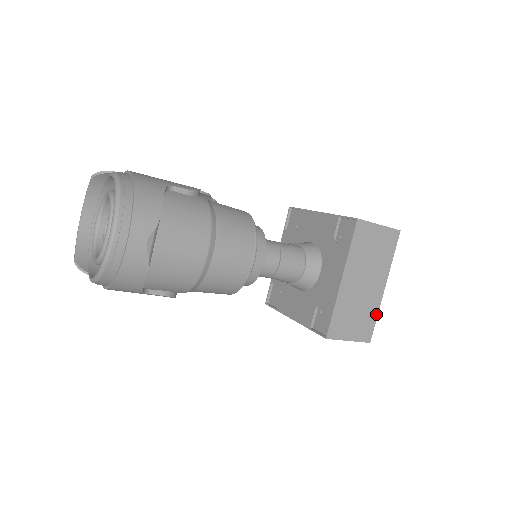
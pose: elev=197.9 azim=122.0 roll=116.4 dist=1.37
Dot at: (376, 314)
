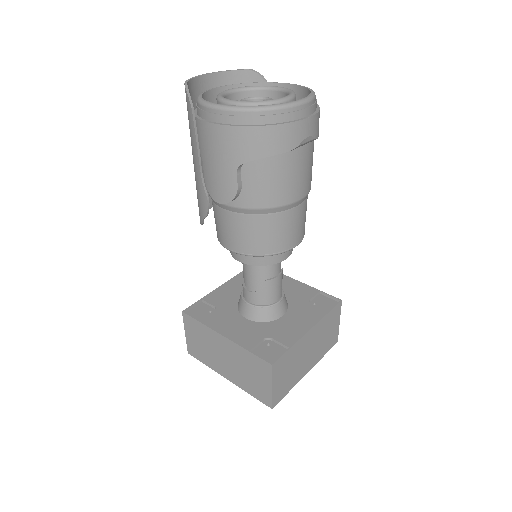
Dot at: (291, 388)
